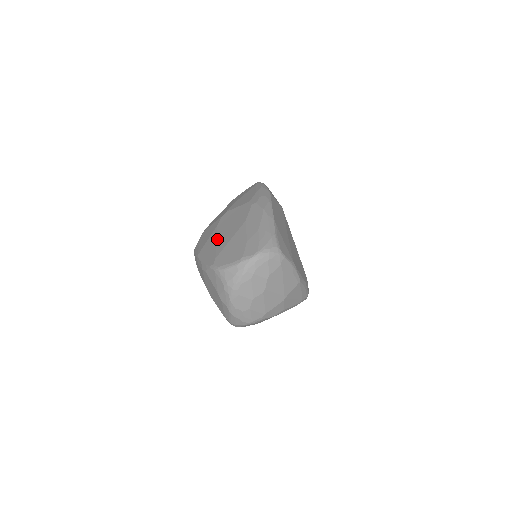
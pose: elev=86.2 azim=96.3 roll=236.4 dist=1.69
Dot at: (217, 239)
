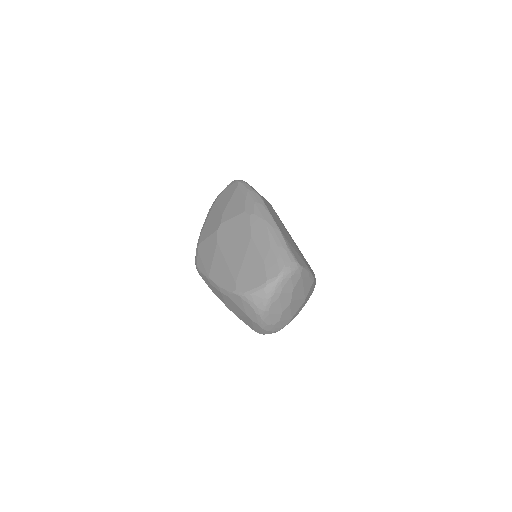
Dot at: (226, 259)
